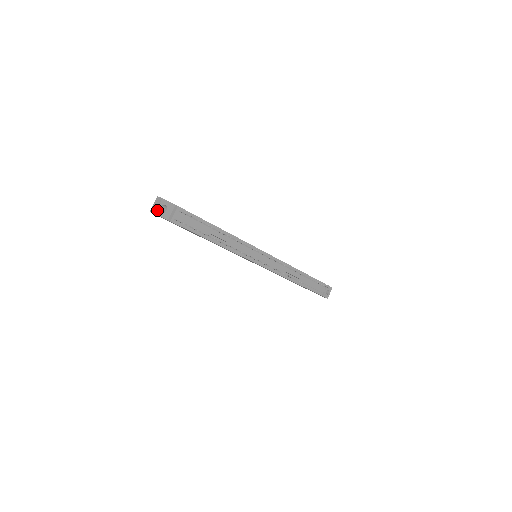
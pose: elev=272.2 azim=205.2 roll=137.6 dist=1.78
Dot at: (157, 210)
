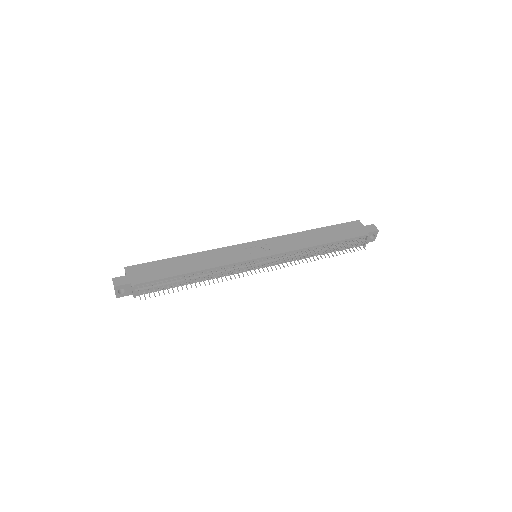
Dot at: (116, 295)
